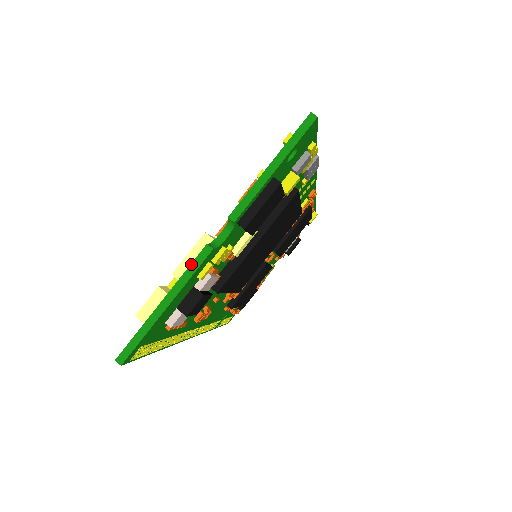
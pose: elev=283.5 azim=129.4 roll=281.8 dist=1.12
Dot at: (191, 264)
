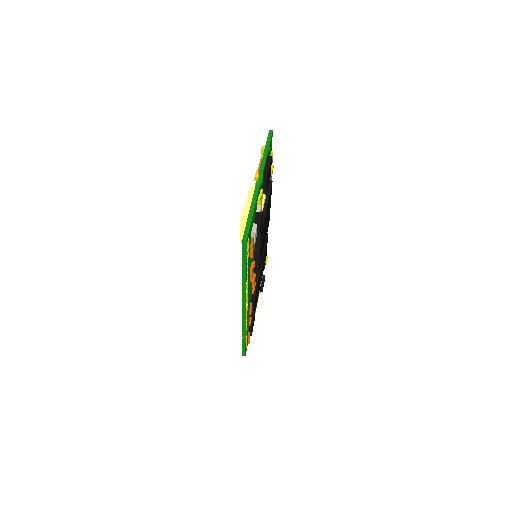
Dot at: (254, 192)
